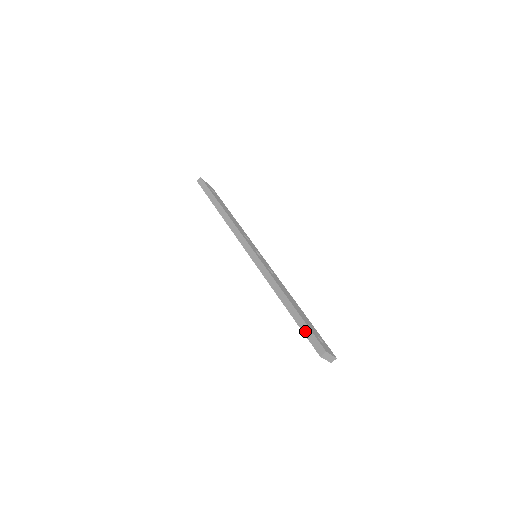
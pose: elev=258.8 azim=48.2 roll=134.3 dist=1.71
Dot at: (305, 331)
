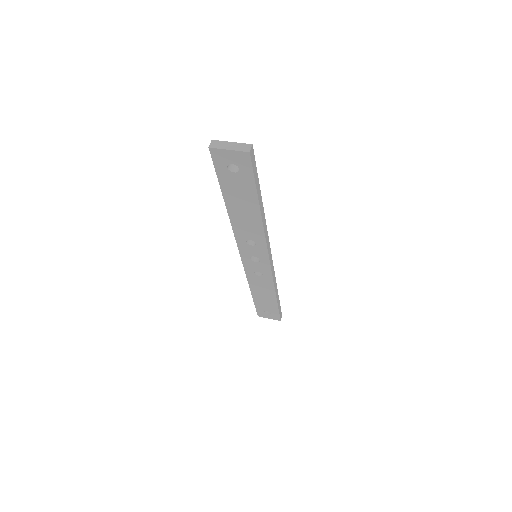
Dot at: (217, 173)
